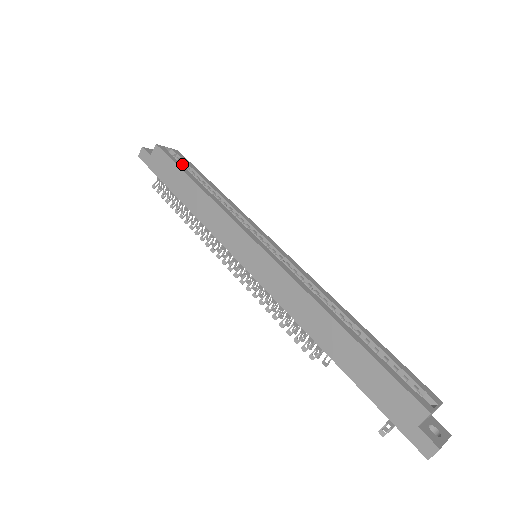
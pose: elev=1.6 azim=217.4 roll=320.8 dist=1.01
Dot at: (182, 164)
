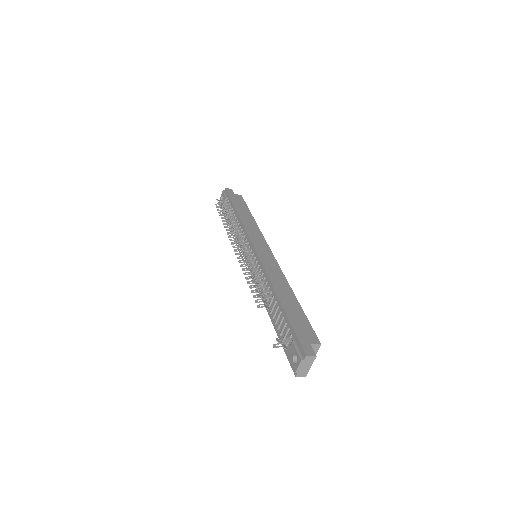
Dot at: occluded
